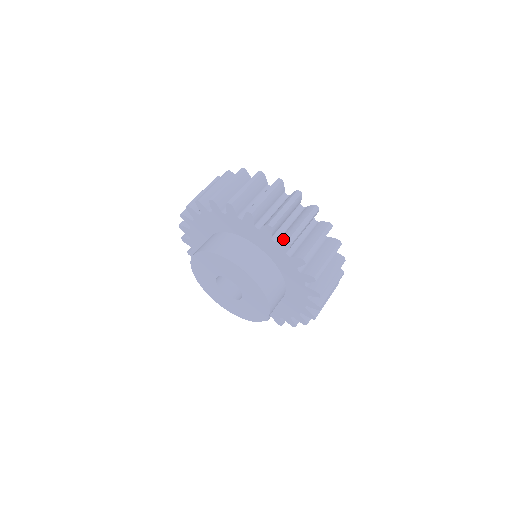
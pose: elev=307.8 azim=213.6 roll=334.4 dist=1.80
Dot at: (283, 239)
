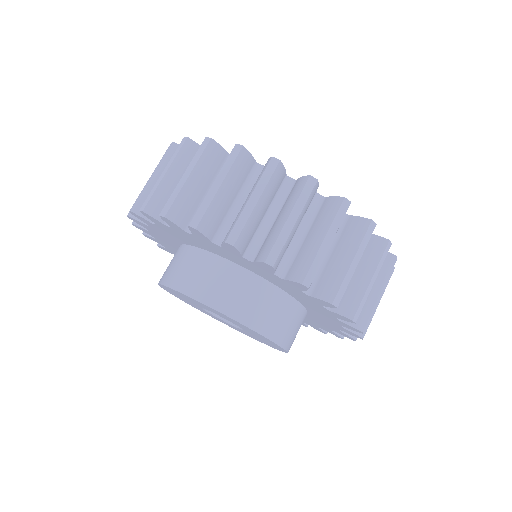
Dot at: (357, 332)
